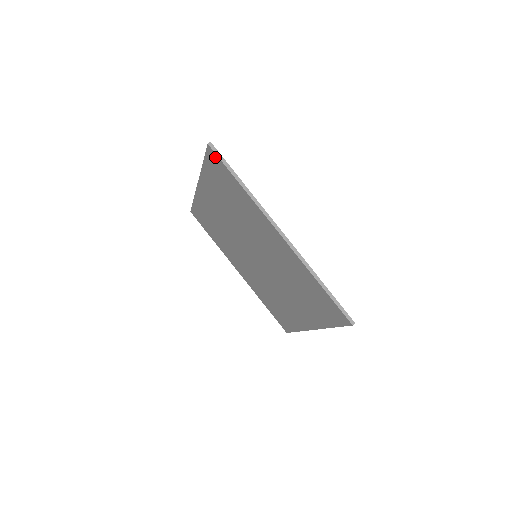
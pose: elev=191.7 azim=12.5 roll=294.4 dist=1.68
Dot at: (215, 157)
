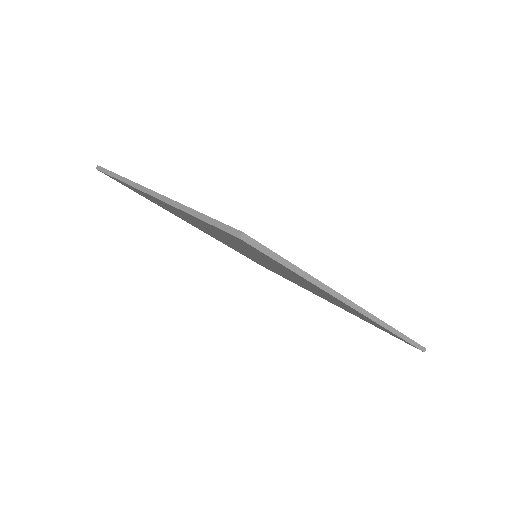
Dot at: (107, 175)
